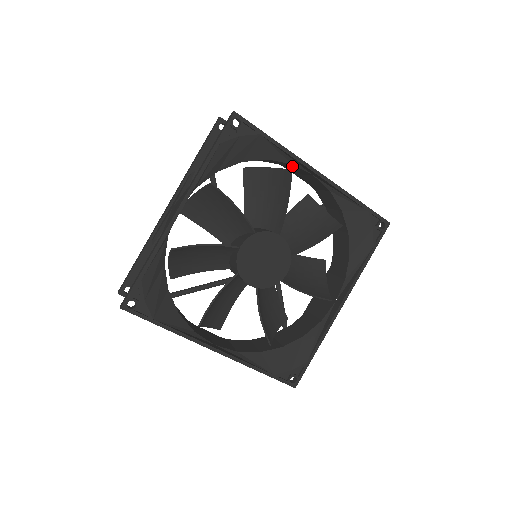
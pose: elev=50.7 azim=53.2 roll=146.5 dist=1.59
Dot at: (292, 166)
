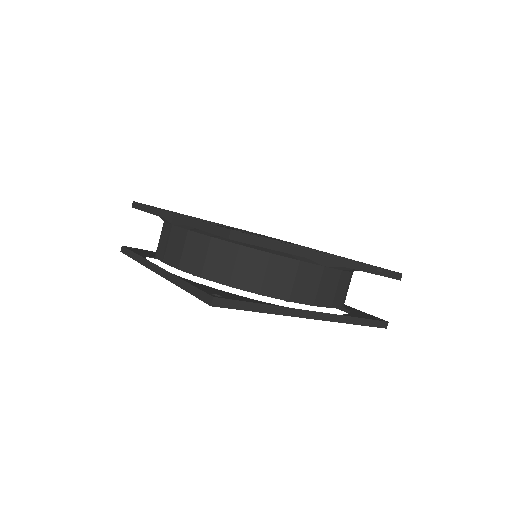
Dot at: (297, 292)
